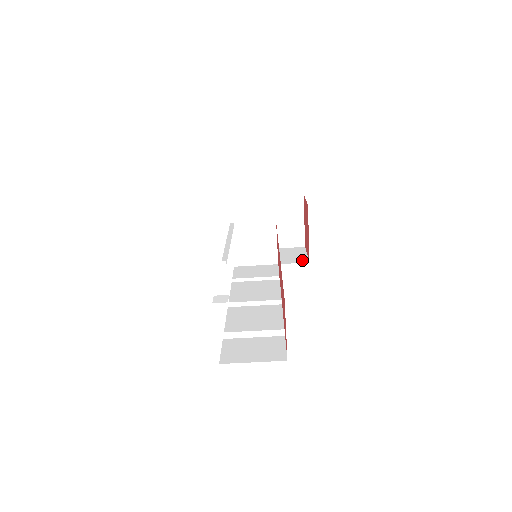
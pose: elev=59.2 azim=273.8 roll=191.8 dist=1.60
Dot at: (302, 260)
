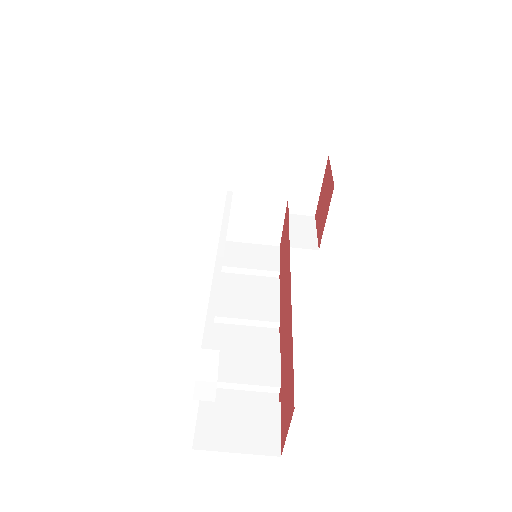
Dot at: (310, 244)
